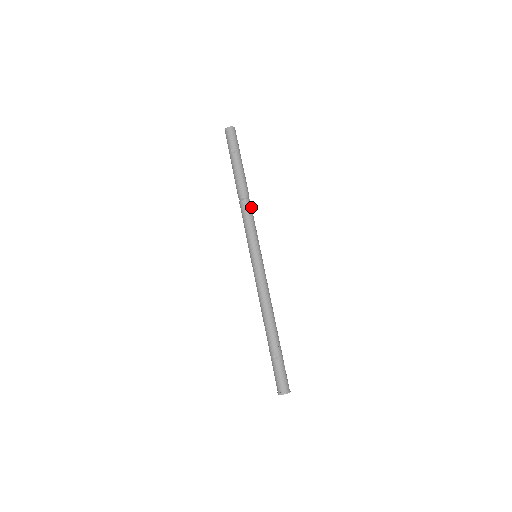
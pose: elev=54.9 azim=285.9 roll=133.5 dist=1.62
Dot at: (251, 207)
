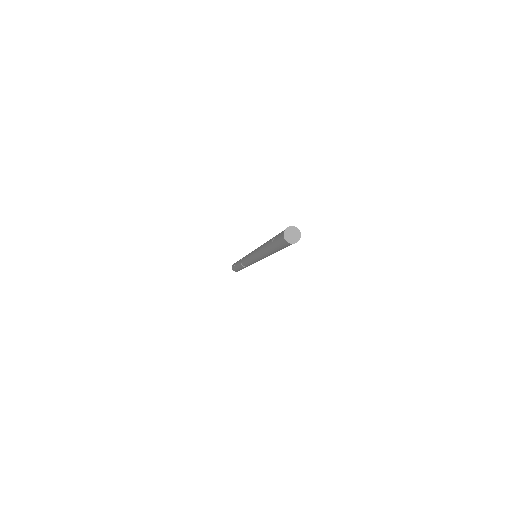
Dot at: occluded
